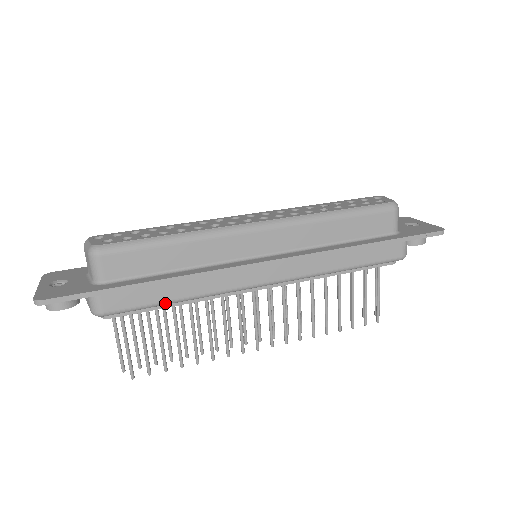
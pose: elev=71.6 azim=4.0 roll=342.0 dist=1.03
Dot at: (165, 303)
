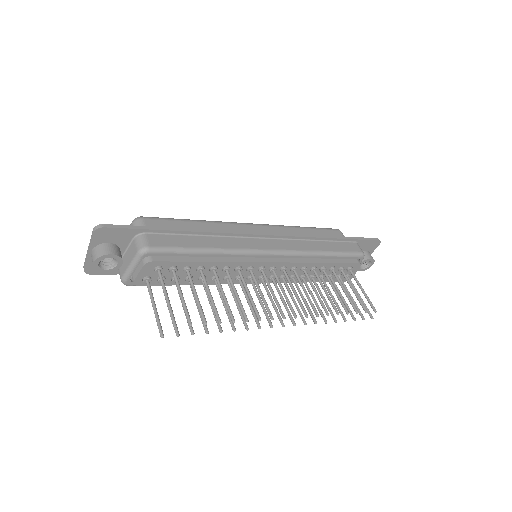
Dot at: (197, 249)
